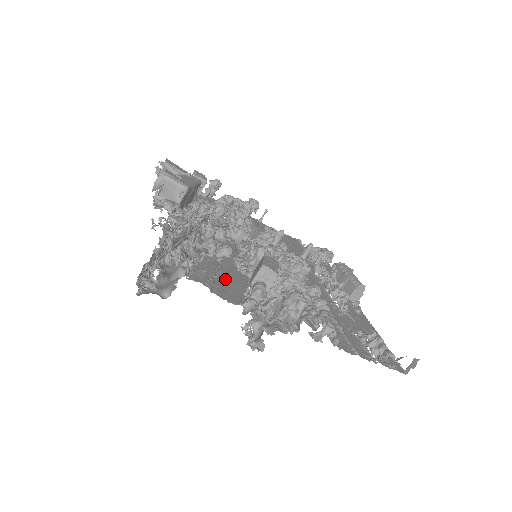
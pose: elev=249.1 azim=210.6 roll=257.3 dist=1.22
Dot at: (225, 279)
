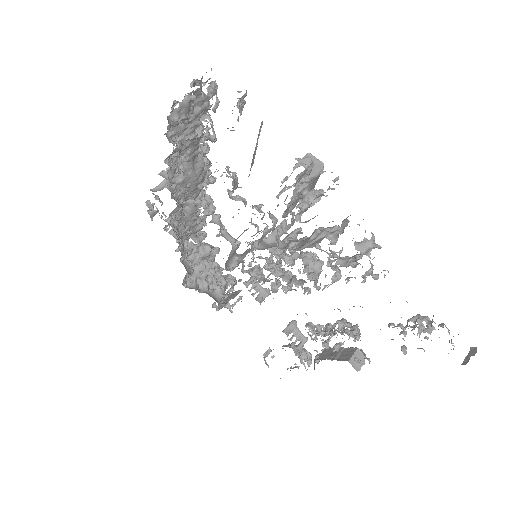
Dot at: occluded
